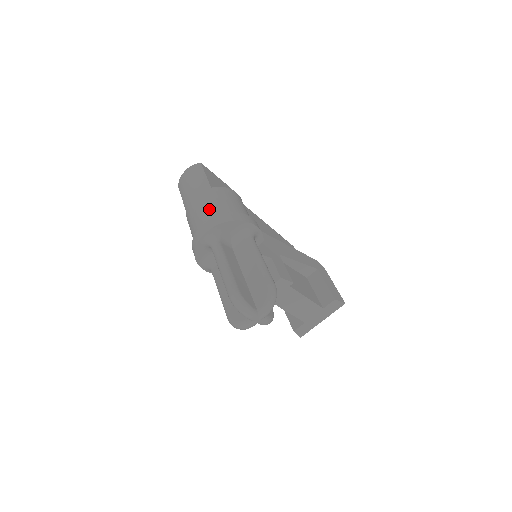
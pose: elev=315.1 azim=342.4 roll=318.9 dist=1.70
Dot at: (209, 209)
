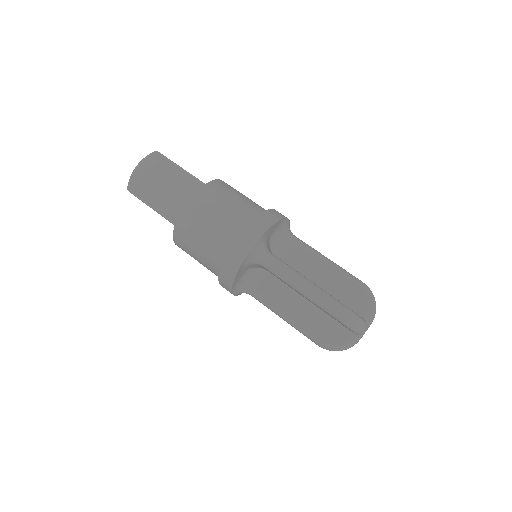
Dot at: (229, 214)
